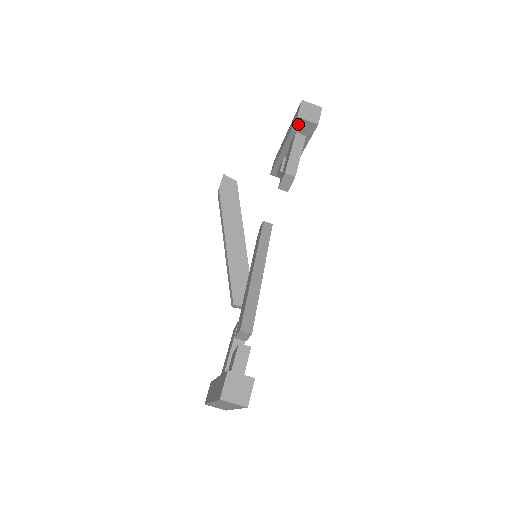
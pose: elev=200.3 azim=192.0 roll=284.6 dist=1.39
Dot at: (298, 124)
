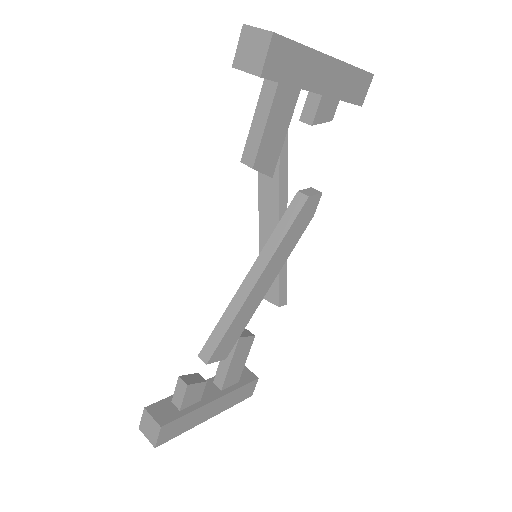
Dot at: occluded
